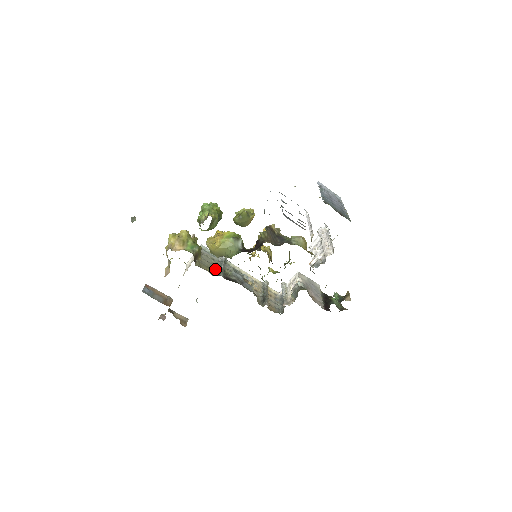
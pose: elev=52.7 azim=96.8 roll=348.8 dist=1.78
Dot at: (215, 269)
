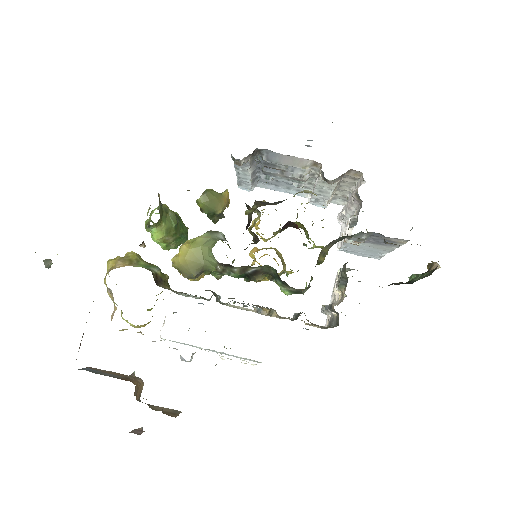
Dot at: occluded
